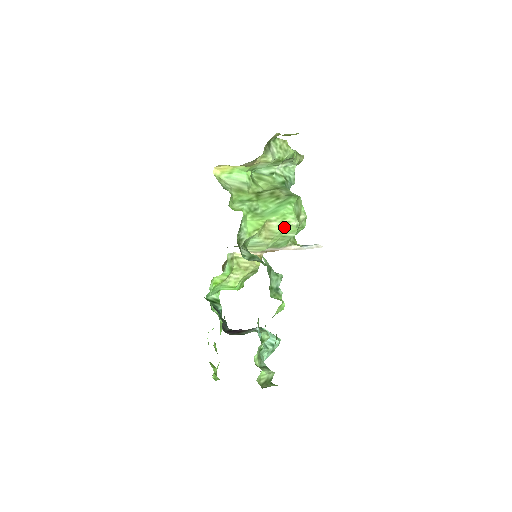
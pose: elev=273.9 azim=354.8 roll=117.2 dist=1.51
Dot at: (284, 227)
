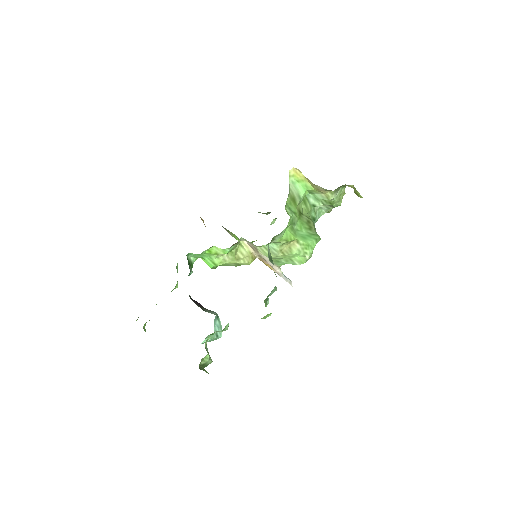
Dot at: (300, 254)
